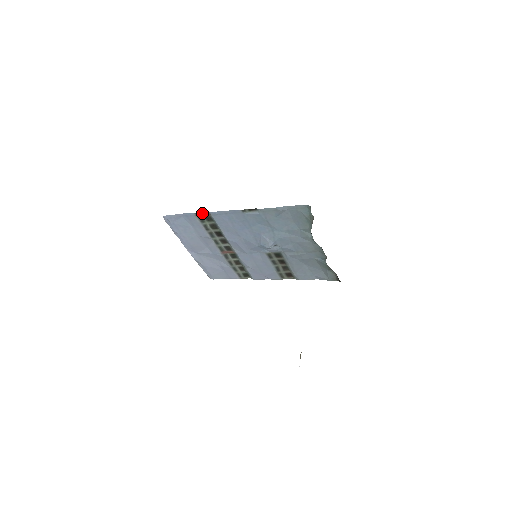
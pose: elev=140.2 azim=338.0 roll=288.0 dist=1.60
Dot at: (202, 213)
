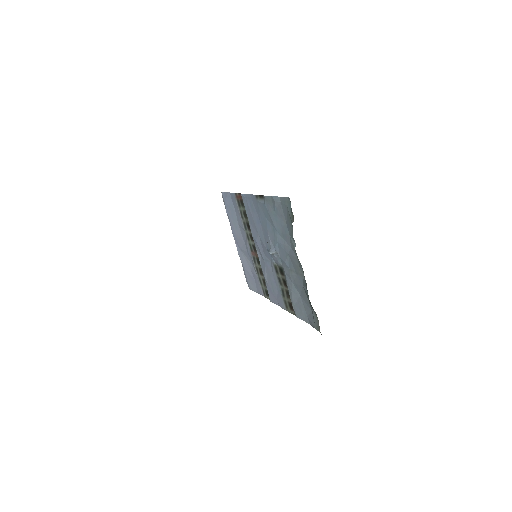
Dot at: (239, 195)
